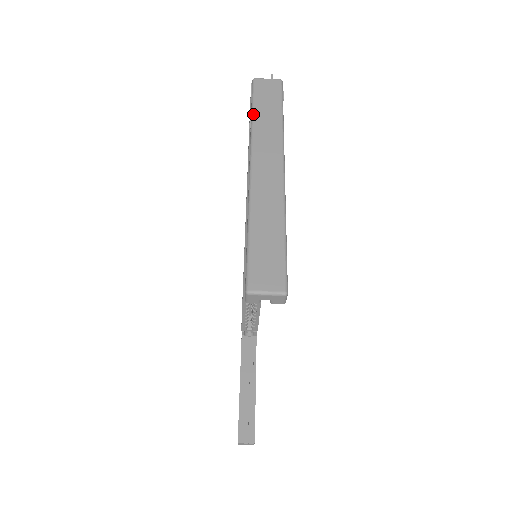
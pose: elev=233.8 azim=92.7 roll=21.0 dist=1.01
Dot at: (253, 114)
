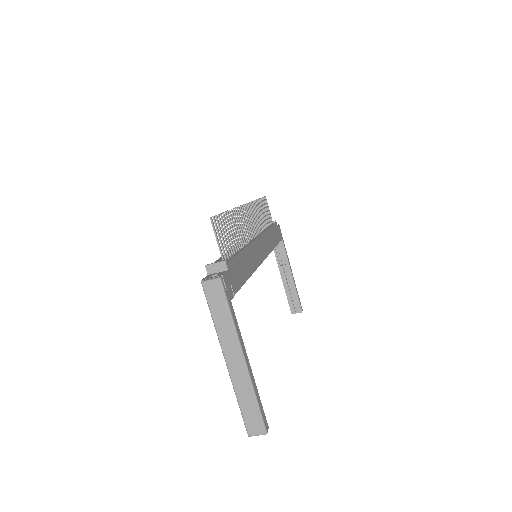
Dot at: (213, 319)
